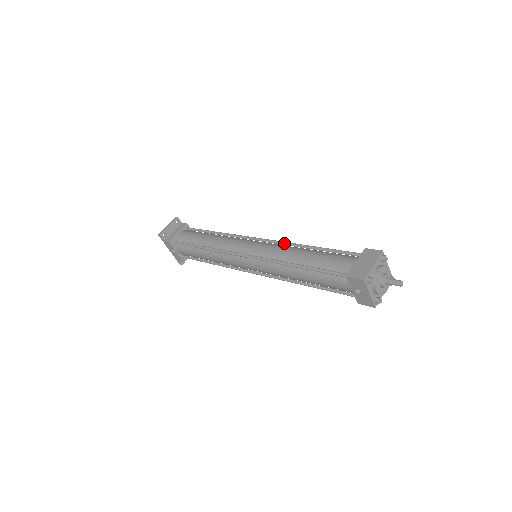
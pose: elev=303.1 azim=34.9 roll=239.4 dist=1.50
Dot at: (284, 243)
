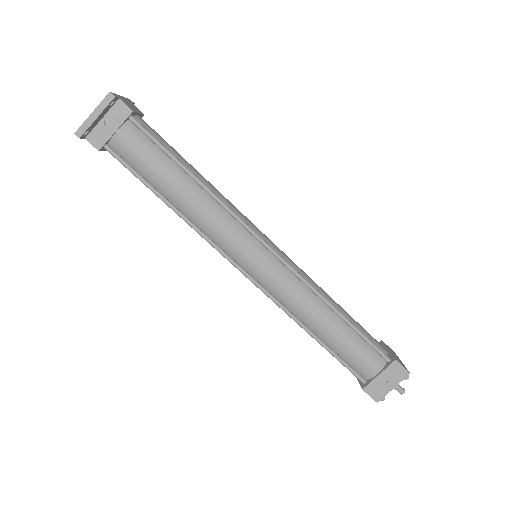
Dot at: (306, 285)
